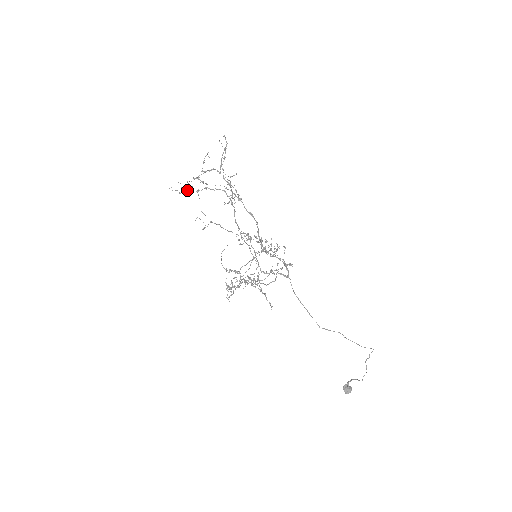
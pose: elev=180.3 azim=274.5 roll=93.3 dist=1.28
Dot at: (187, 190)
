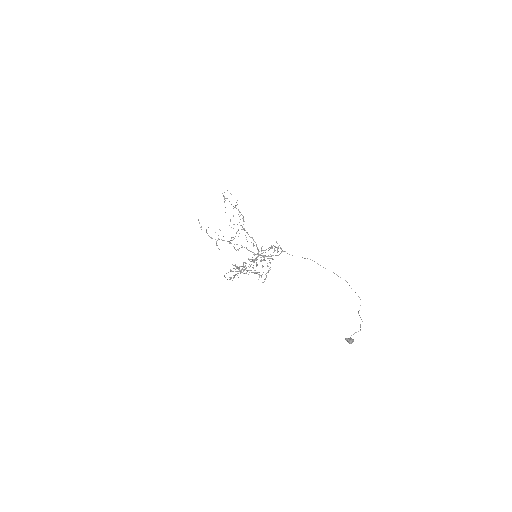
Dot at: occluded
